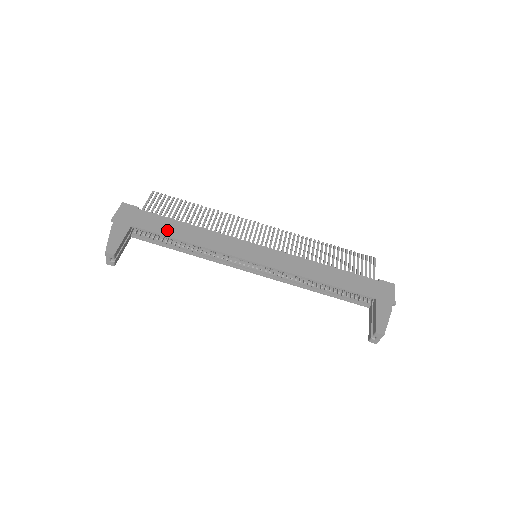
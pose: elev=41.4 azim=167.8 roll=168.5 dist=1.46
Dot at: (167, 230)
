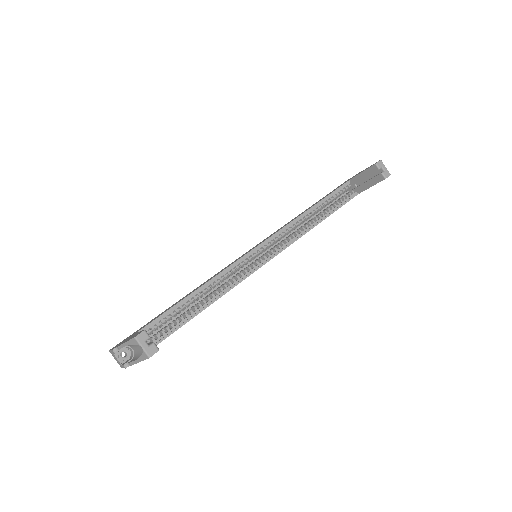
Dot at: occluded
